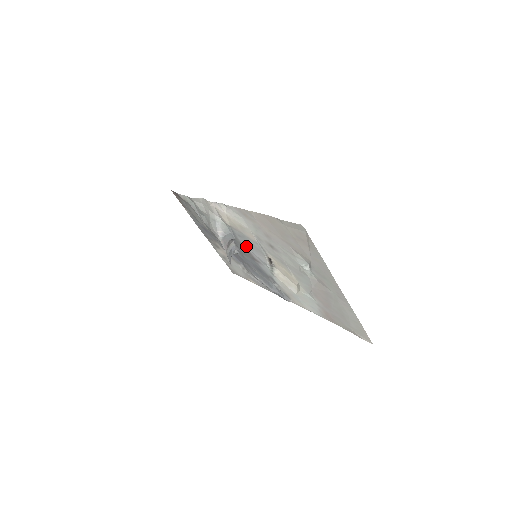
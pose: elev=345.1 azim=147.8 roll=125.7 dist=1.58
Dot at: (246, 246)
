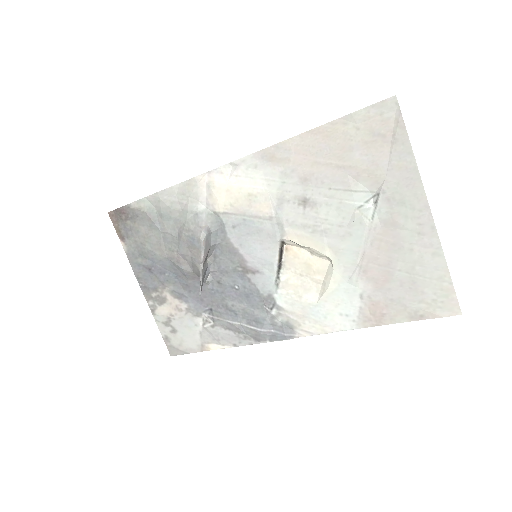
Dot at: (240, 246)
